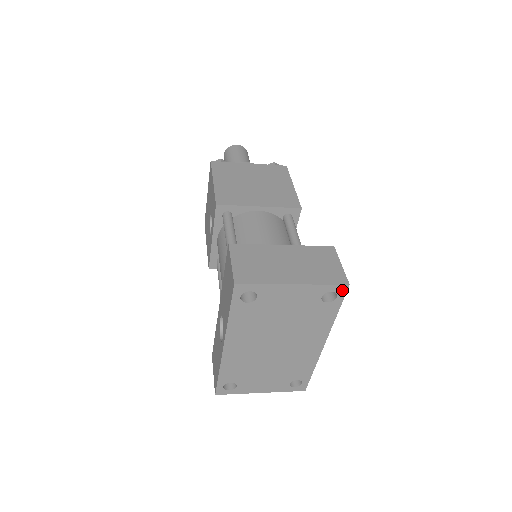
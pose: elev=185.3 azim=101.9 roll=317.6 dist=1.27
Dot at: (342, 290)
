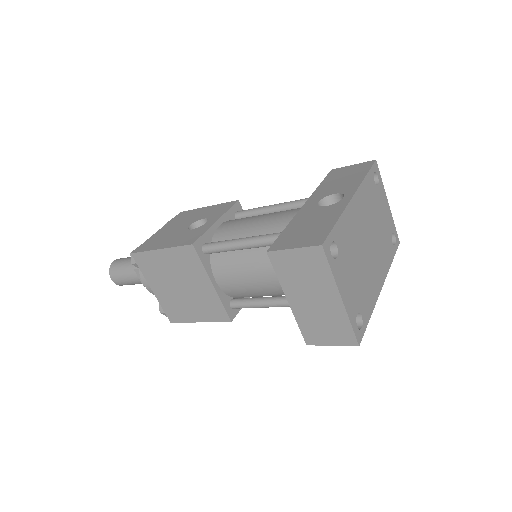
Dot at: (397, 242)
